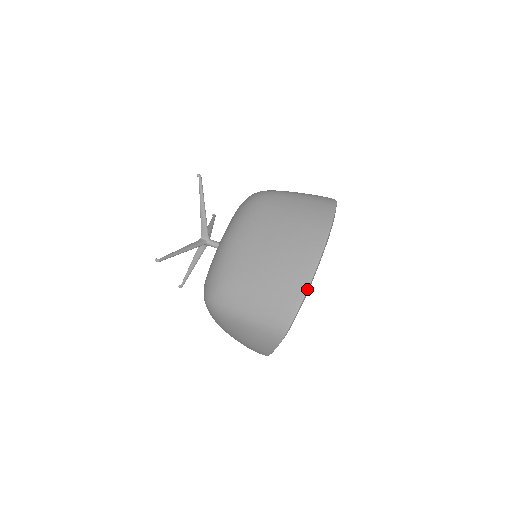
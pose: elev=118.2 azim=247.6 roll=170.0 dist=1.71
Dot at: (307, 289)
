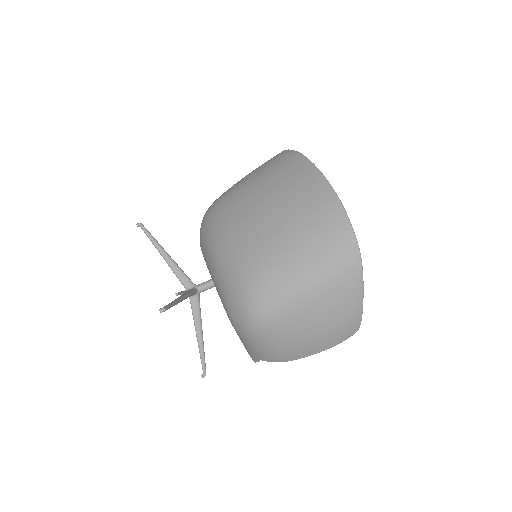
Dot at: (336, 195)
